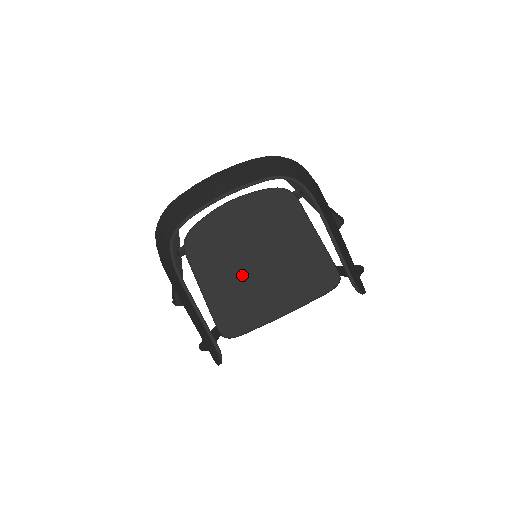
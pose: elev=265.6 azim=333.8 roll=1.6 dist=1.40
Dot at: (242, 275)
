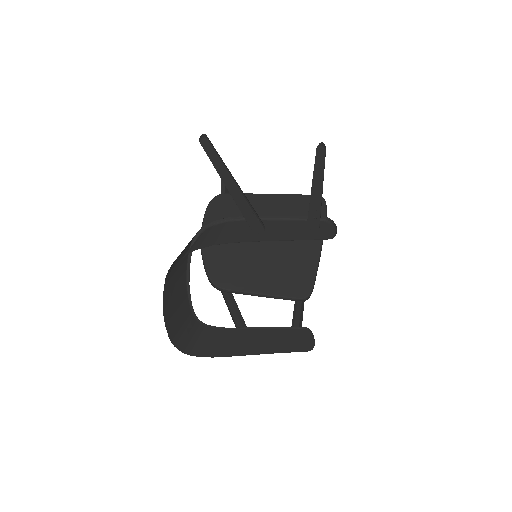
Dot at: (267, 263)
